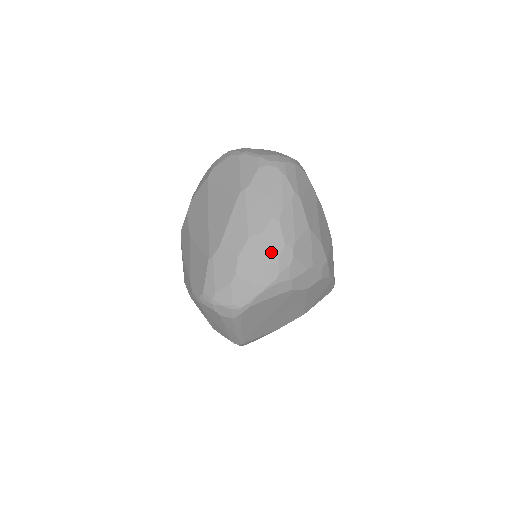
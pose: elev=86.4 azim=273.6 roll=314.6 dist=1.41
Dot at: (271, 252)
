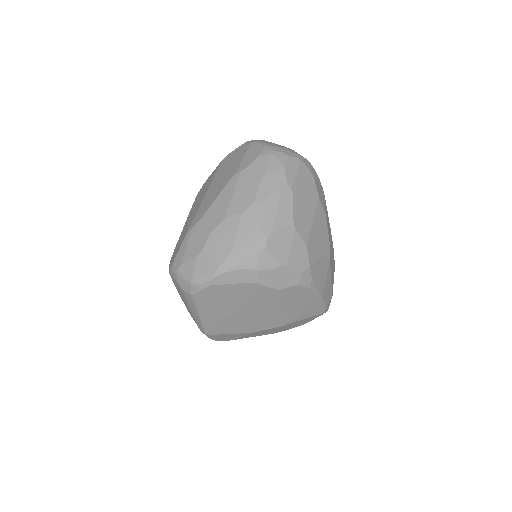
Dot at: (243, 236)
